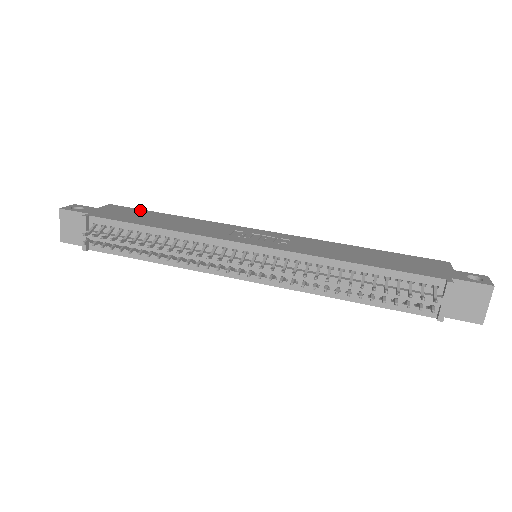
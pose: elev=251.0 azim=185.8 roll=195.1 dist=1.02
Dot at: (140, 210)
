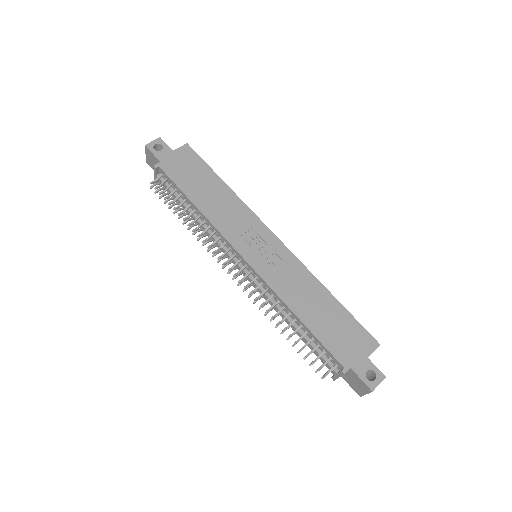
Dot at: (203, 164)
